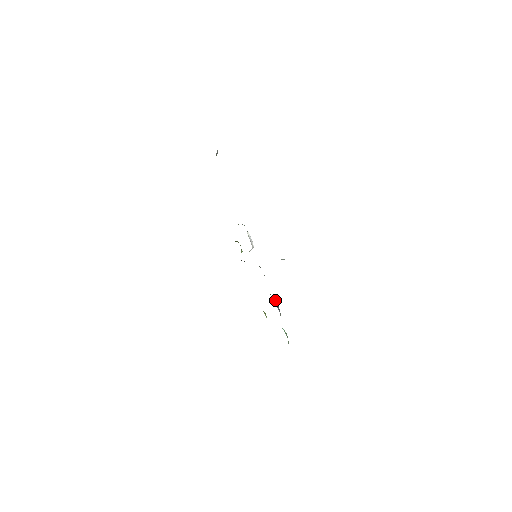
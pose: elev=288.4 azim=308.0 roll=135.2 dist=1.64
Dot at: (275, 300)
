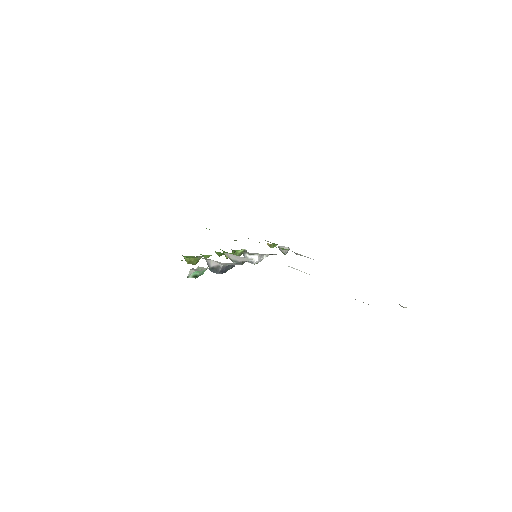
Dot at: (232, 266)
